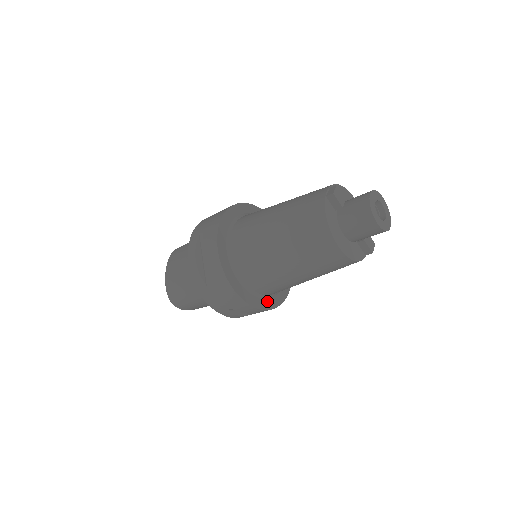
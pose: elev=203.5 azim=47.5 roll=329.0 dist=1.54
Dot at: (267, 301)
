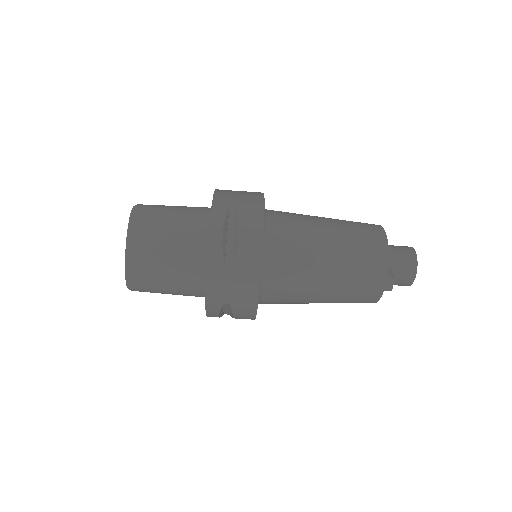
Dot at: occluded
